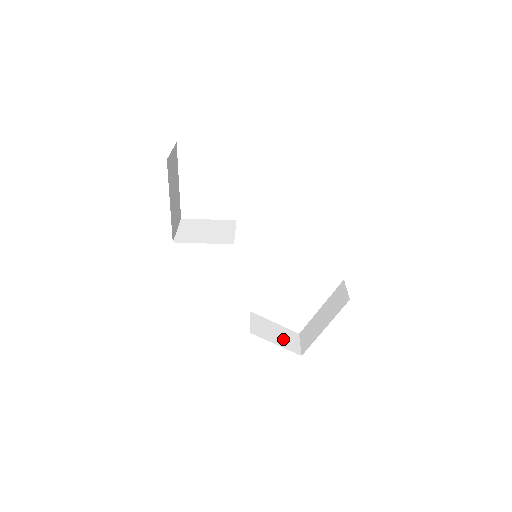
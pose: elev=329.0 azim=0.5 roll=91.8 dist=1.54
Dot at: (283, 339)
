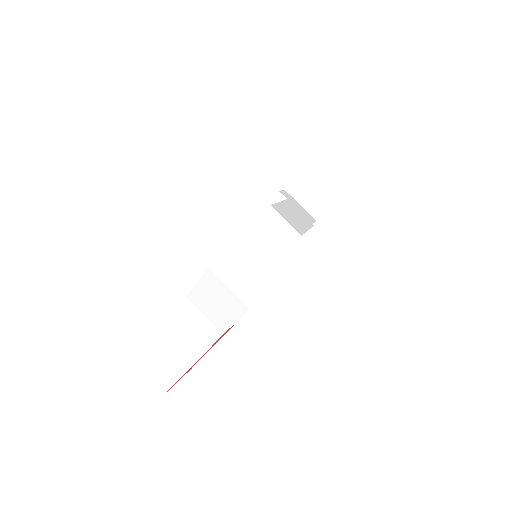
Dot at: (335, 183)
